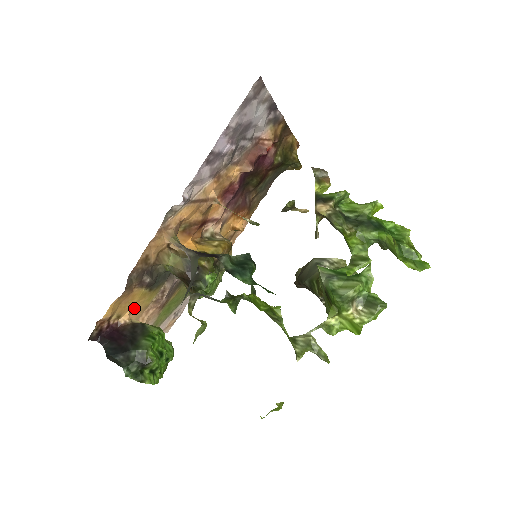
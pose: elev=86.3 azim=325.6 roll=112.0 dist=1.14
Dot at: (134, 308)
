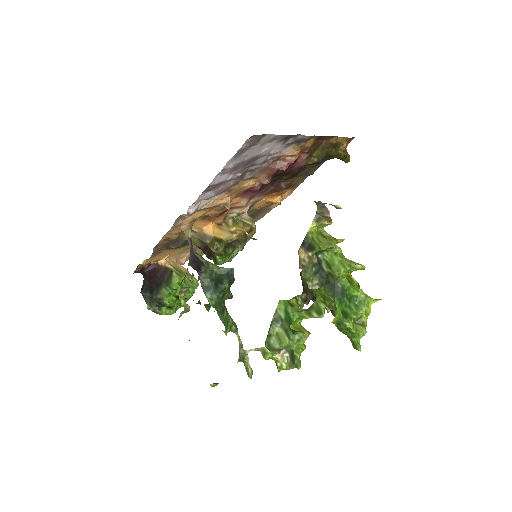
Dot at: (171, 254)
